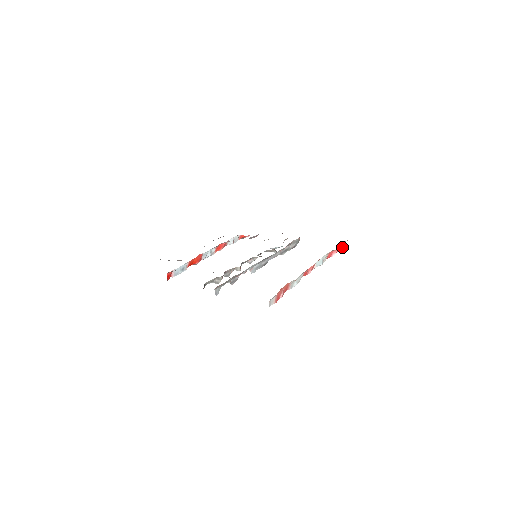
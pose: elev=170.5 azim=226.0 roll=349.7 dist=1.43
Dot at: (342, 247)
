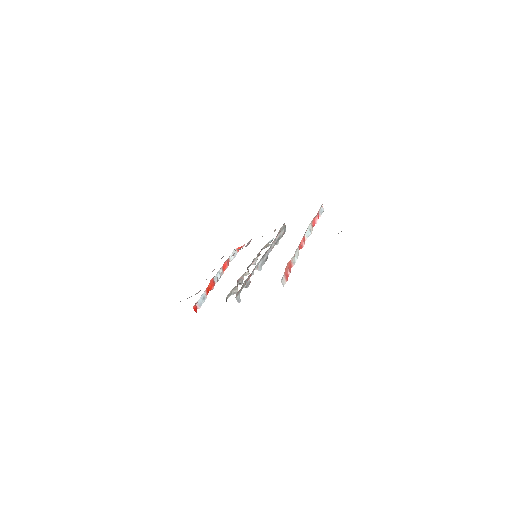
Dot at: (321, 212)
